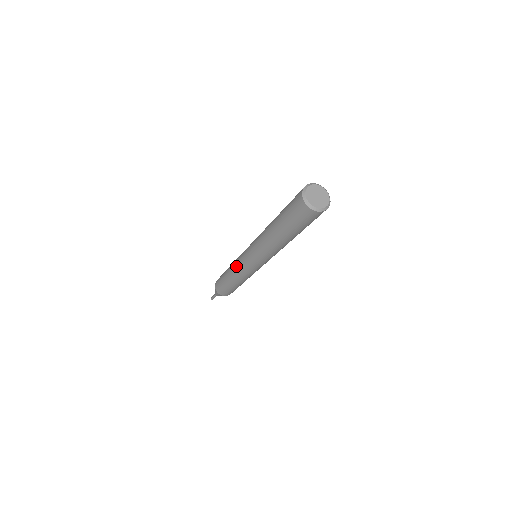
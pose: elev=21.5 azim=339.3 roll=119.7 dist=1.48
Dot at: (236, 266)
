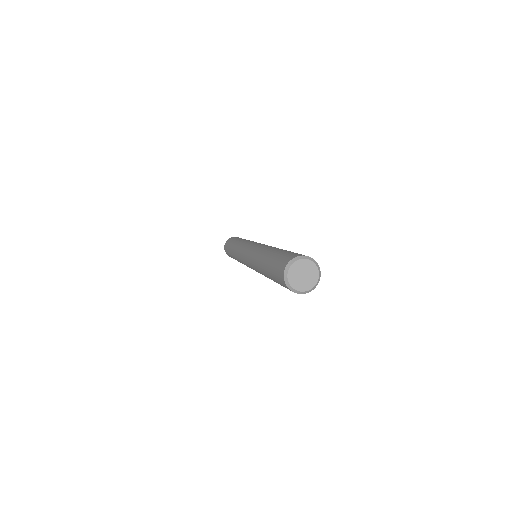
Dot at: (238, 259)
